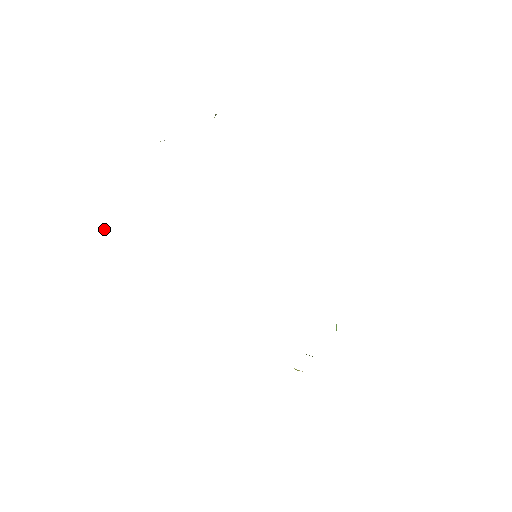
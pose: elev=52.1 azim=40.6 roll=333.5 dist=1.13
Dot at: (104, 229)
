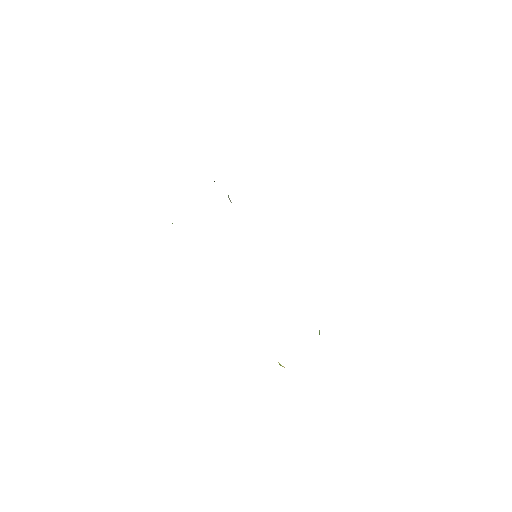
Dot at: occluded
